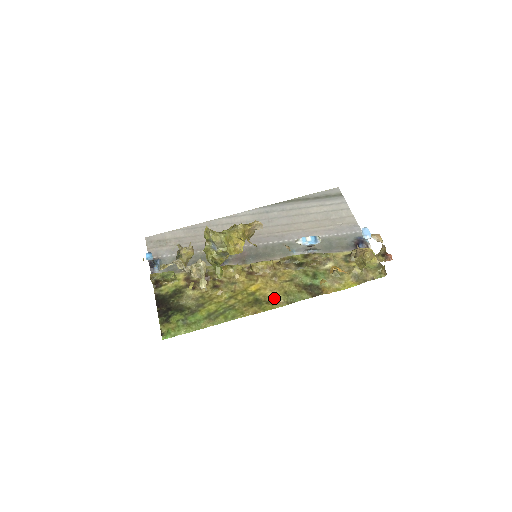
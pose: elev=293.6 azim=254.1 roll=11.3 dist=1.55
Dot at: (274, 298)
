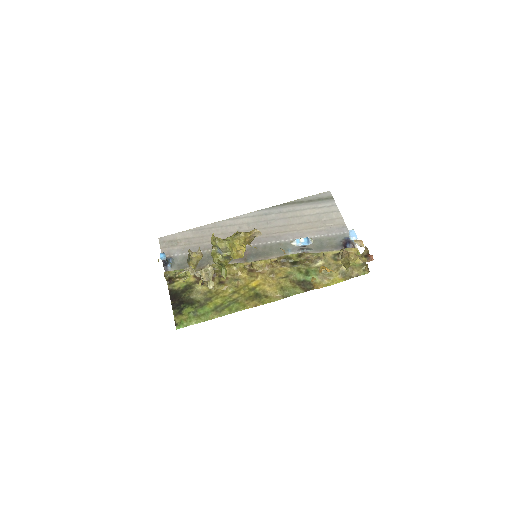
Dot at: (272, 293)
